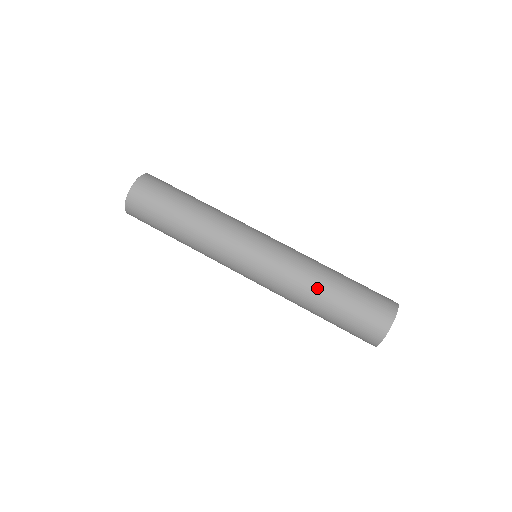
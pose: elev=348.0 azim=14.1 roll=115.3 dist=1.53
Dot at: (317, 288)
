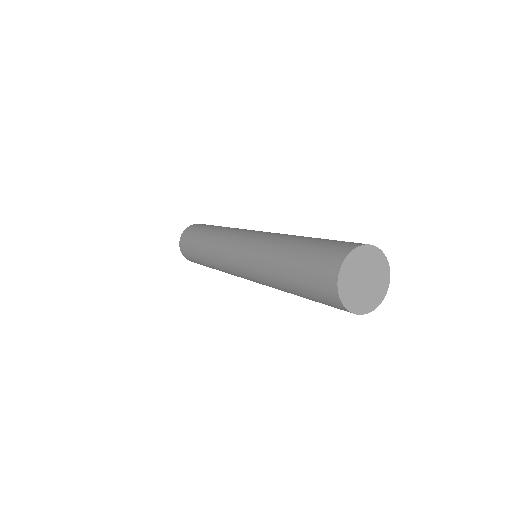
Dot at: (281, 246)
